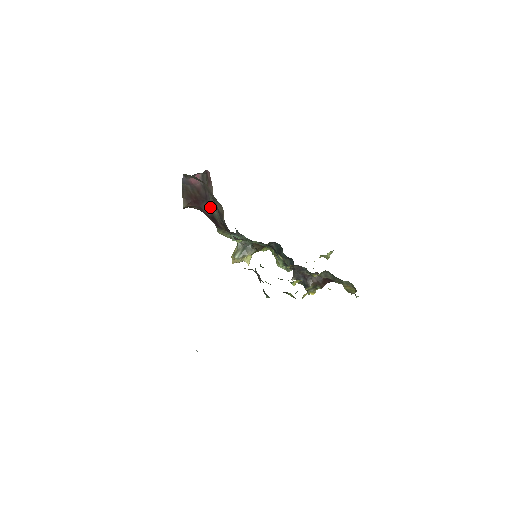
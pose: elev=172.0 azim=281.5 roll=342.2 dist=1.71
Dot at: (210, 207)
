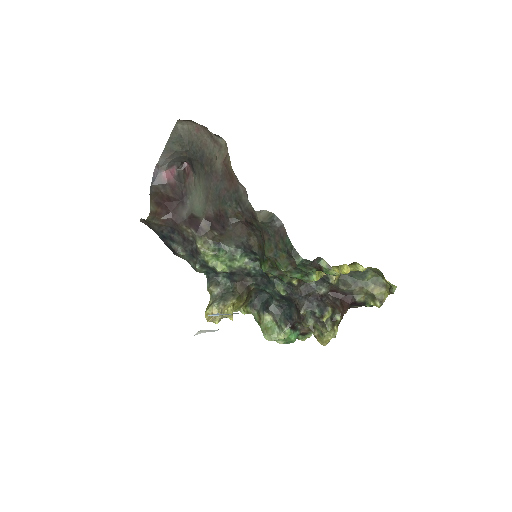
Dot at: (187, 209)
